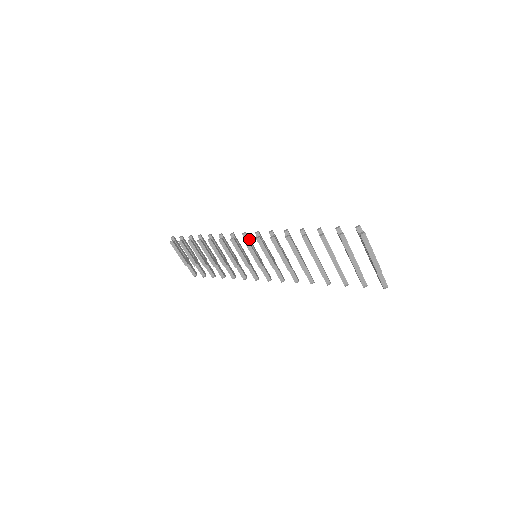
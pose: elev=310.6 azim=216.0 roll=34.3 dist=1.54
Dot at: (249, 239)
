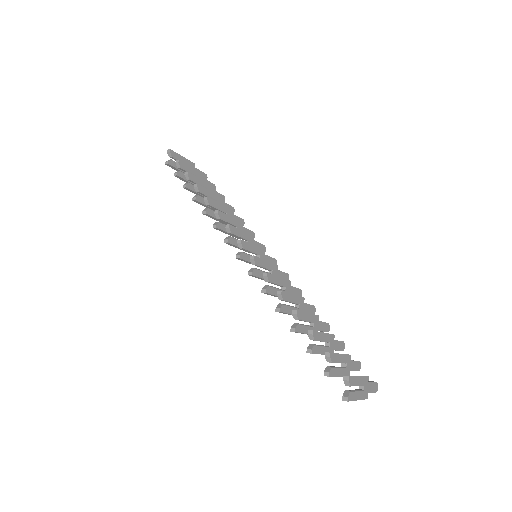
Dot at: (246, 246)
